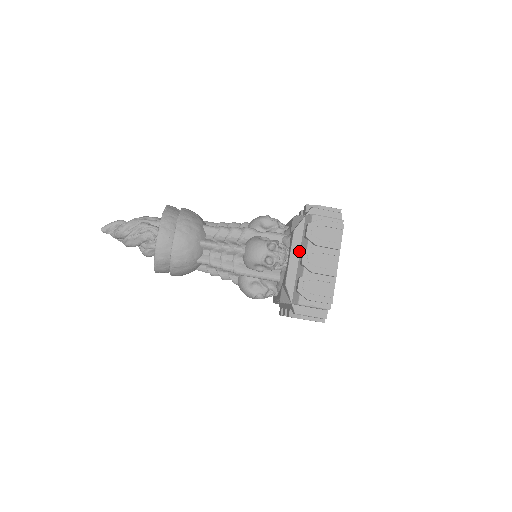
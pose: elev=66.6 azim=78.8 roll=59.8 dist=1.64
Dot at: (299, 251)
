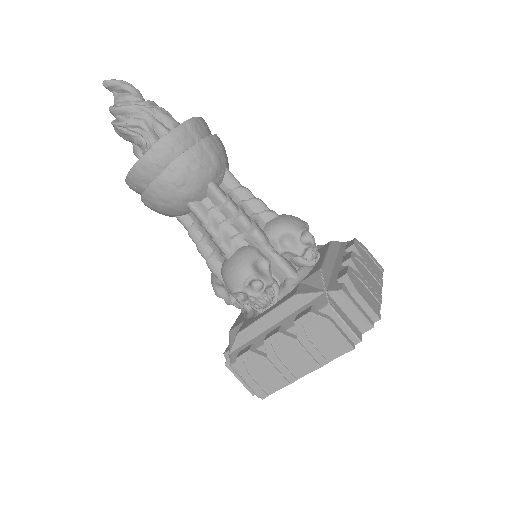
Dot at: (281, 319)
